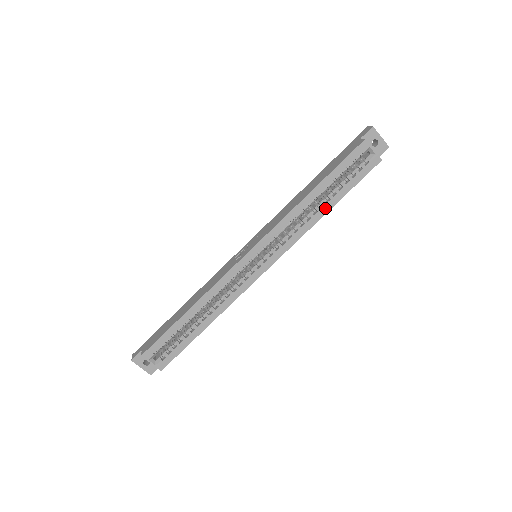
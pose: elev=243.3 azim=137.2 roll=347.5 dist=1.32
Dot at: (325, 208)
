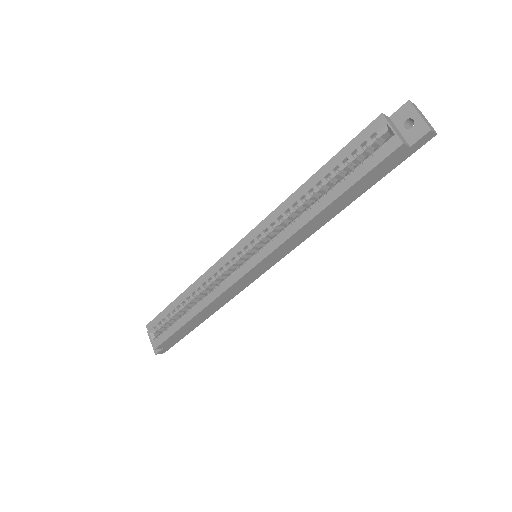
Dot at: (321, 204)
